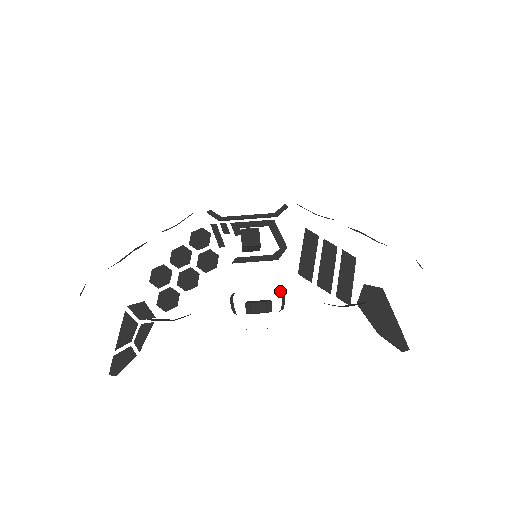
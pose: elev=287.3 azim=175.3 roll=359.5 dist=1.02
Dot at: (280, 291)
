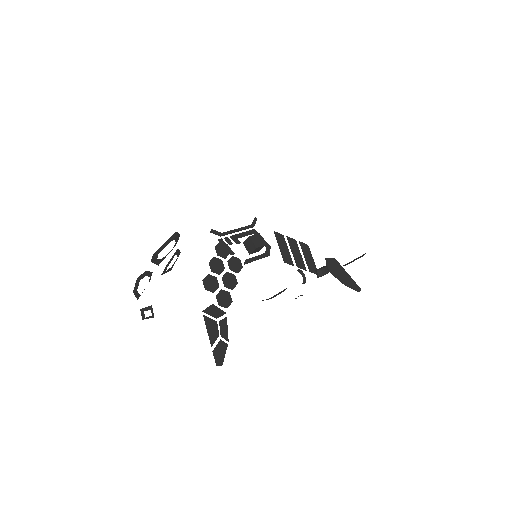
Dot at: occluded
